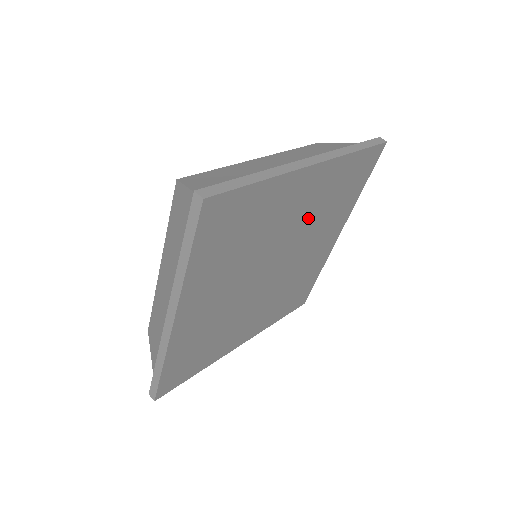
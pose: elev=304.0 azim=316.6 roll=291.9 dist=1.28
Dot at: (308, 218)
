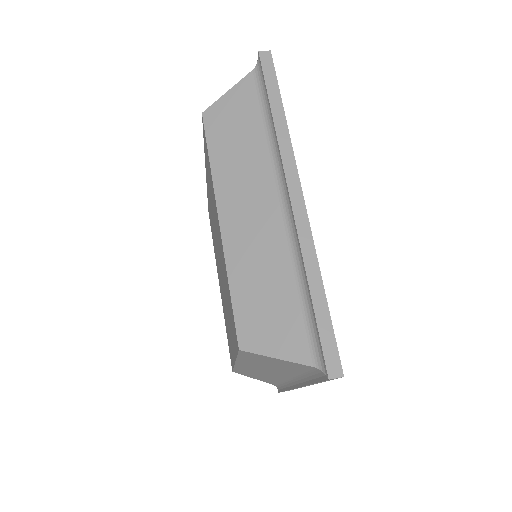
Dot at: occluded
